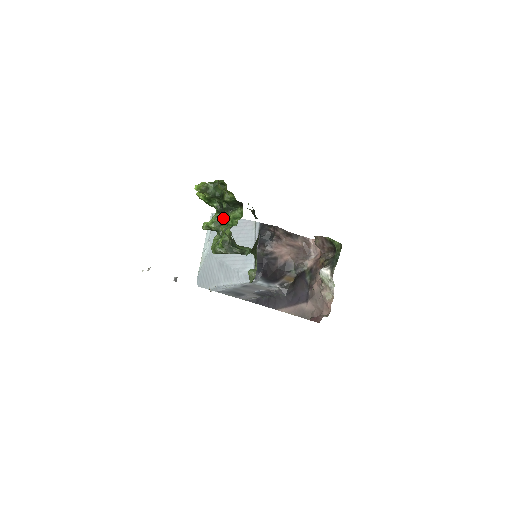
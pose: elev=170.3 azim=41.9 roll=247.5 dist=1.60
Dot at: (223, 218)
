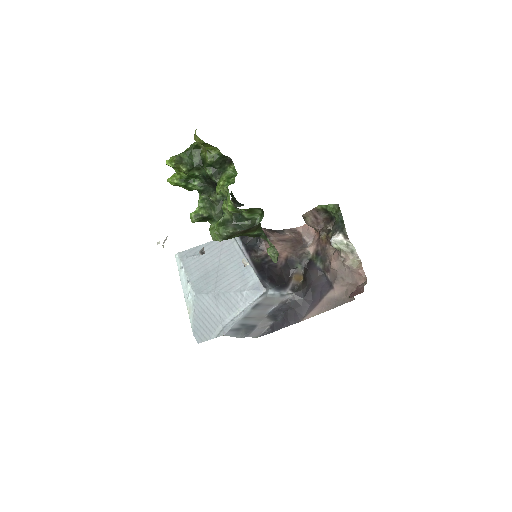
Dot at: (210, 200)
